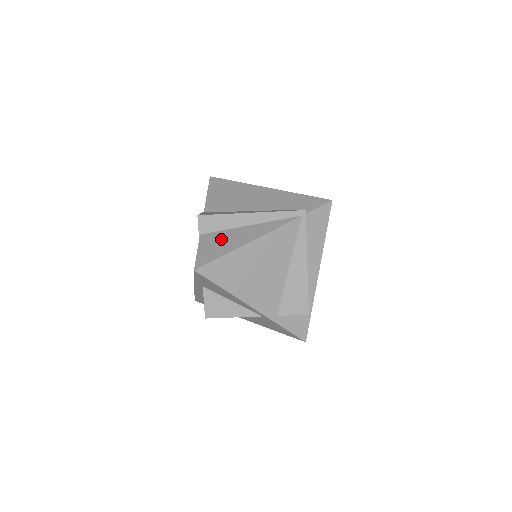
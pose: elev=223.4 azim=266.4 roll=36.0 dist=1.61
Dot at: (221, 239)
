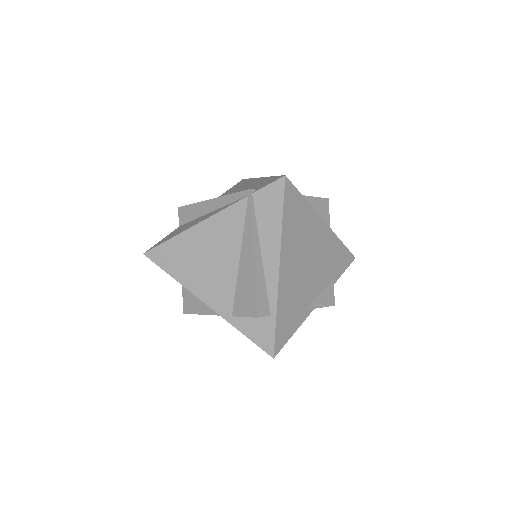
Dot at: (183, 227)
